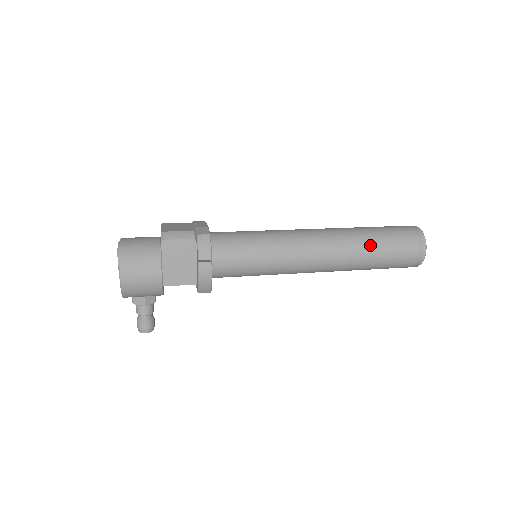
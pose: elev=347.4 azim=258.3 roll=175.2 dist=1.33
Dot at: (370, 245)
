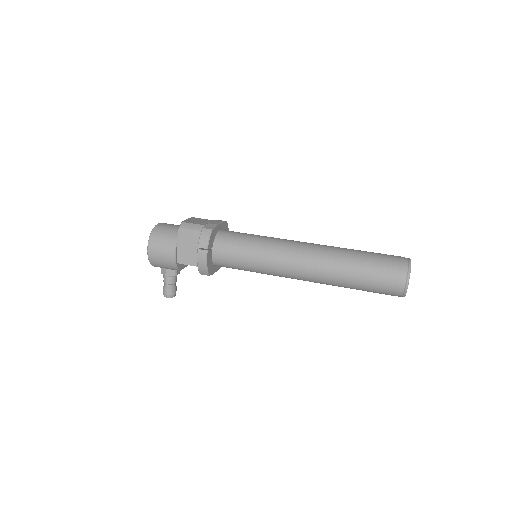
Dot at: (351, 265)
